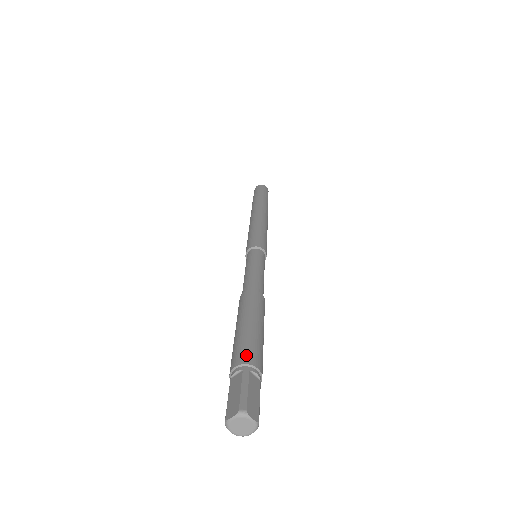
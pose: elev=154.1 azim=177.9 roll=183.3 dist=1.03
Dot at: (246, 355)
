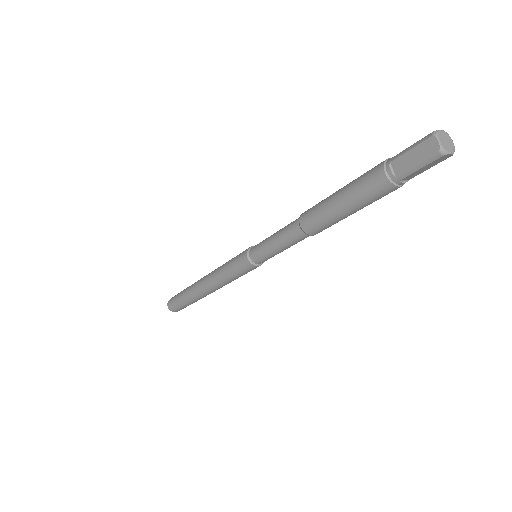
Dot at: occluded
